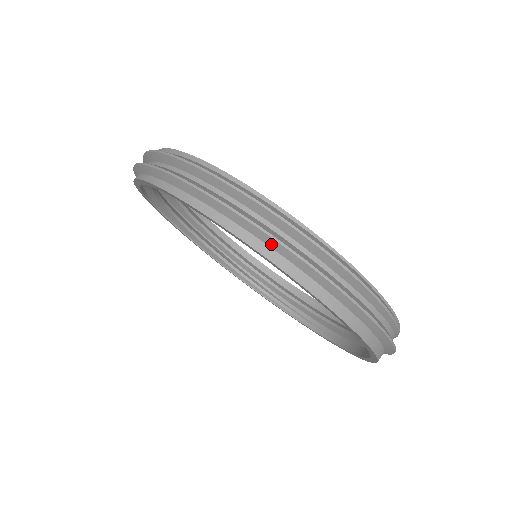
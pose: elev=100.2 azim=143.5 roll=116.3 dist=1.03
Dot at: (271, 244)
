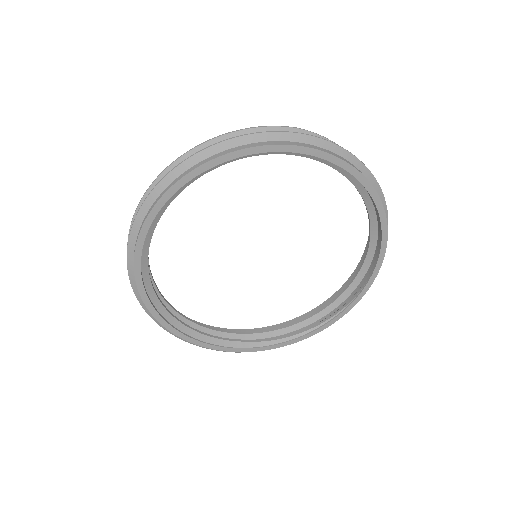
Dot at: (245, 142)
